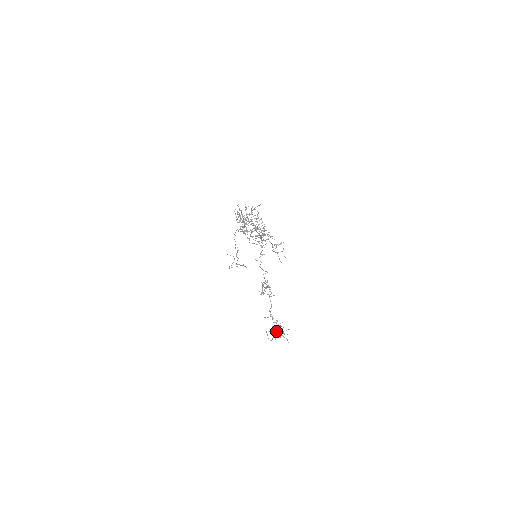
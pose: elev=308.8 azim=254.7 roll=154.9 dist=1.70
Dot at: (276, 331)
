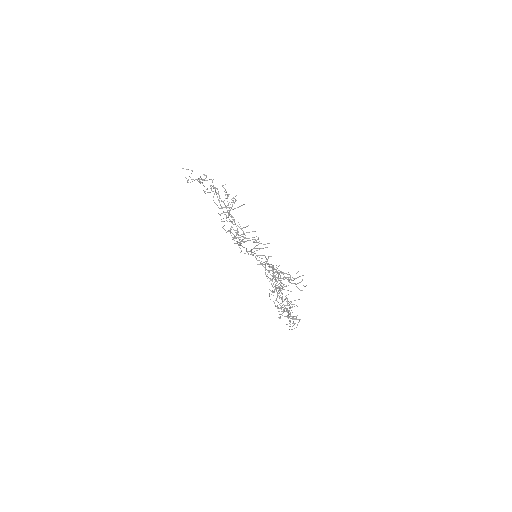
Dot at: occluded
